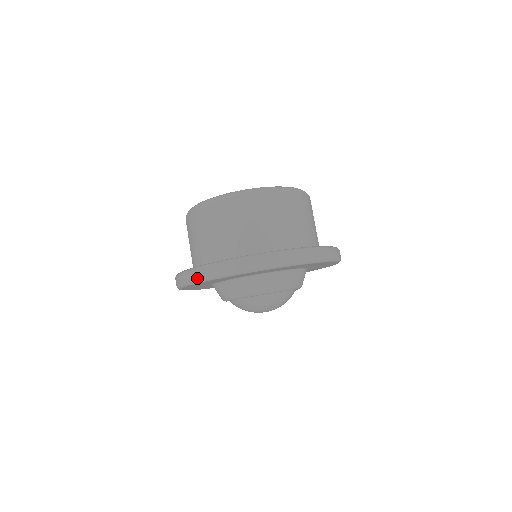
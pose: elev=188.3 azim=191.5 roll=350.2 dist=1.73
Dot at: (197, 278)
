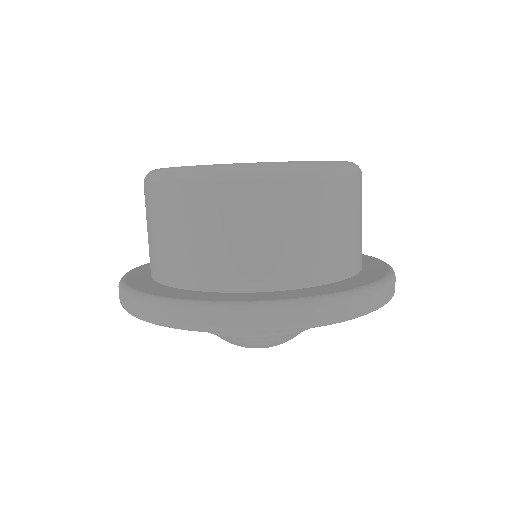
Dot at: occluded
